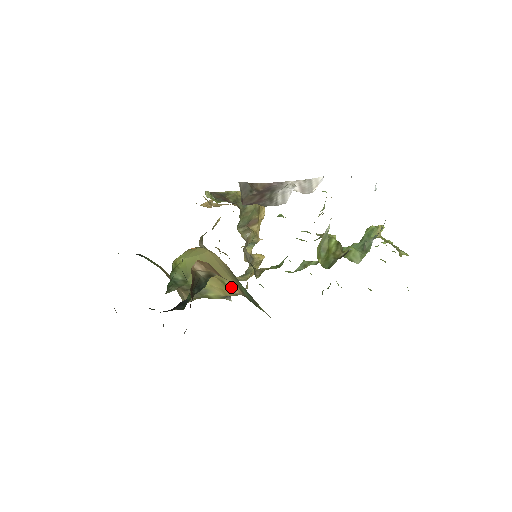
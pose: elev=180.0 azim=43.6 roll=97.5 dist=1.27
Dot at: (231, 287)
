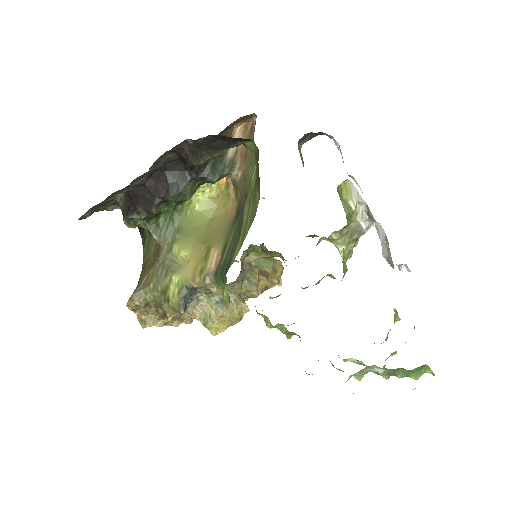
Dot at: (212, 256)
